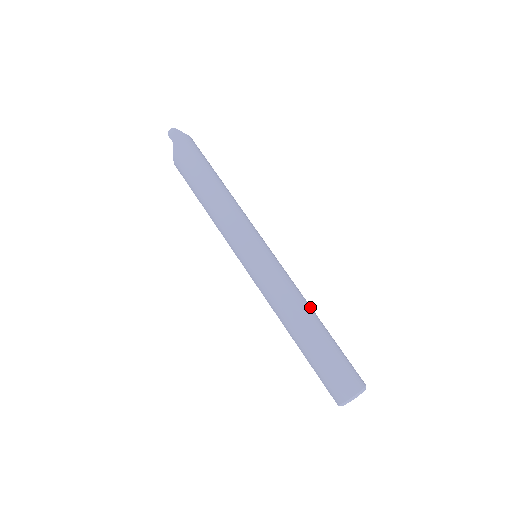
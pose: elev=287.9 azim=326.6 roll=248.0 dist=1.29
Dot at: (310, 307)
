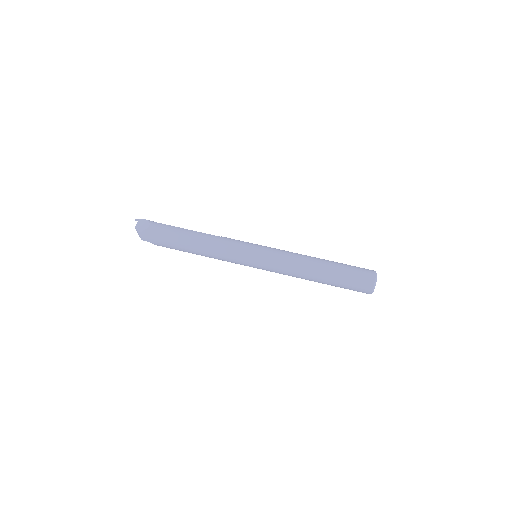
Dot at: (310, 263)
